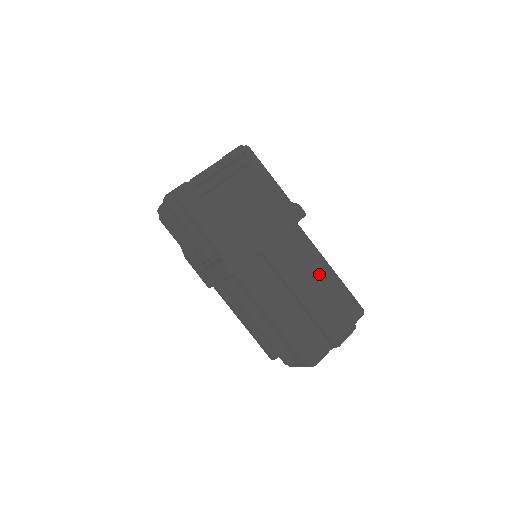
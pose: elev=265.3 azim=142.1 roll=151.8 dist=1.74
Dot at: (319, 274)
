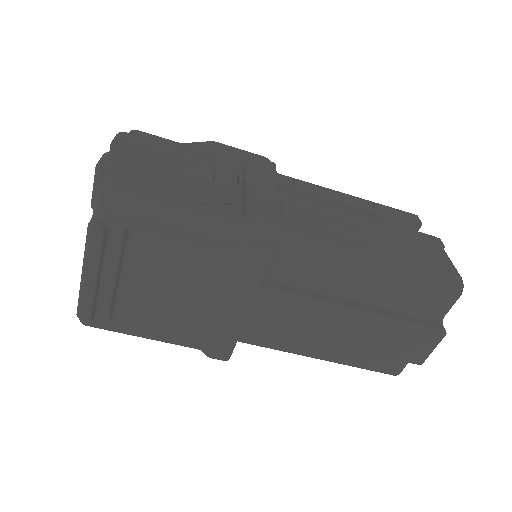
Dot at: (355, 288)
